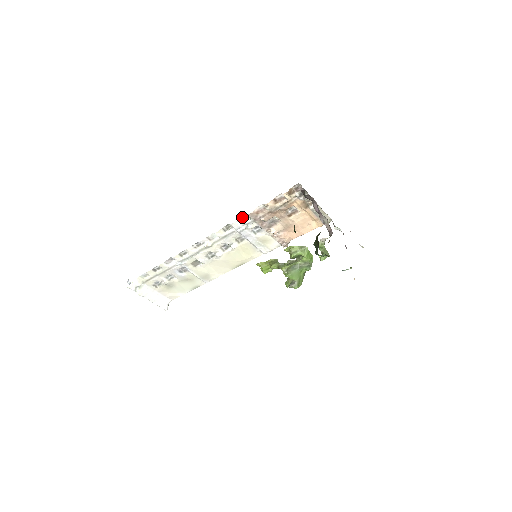
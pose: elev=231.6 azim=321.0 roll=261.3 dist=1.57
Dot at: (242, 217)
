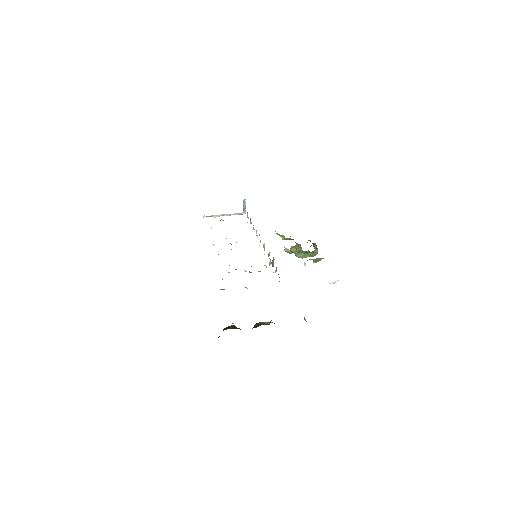
Dot at: occluded
